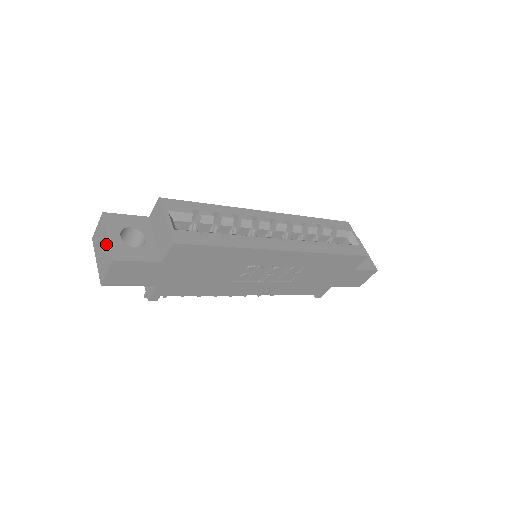
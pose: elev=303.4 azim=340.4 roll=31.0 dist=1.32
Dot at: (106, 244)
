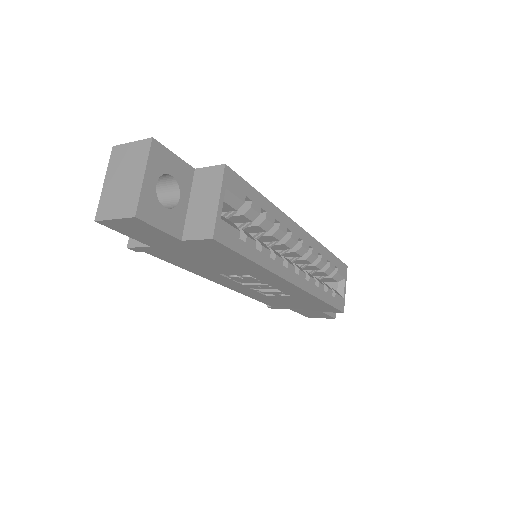
Dot at: (135, 184)
